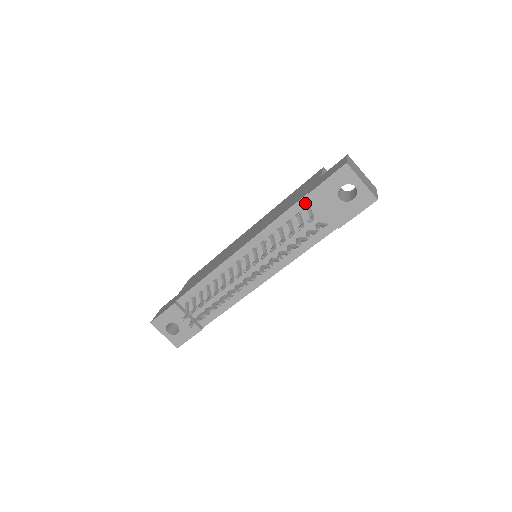
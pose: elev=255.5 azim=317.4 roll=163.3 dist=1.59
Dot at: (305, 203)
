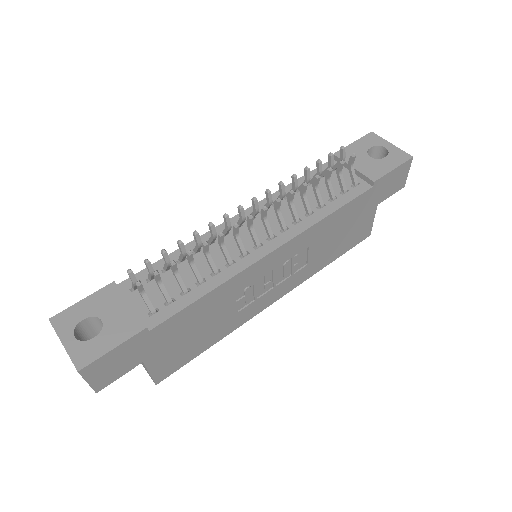
Dot at: occluded
